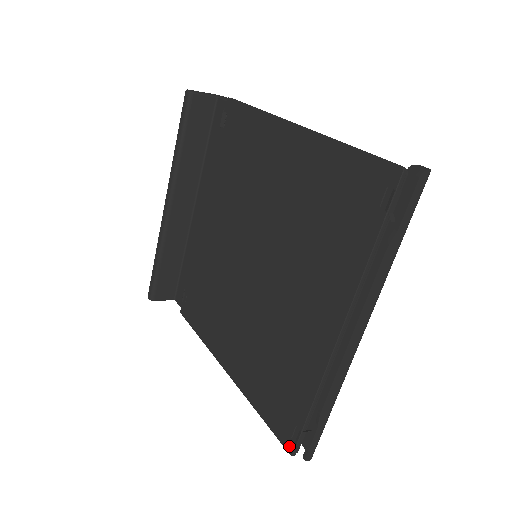
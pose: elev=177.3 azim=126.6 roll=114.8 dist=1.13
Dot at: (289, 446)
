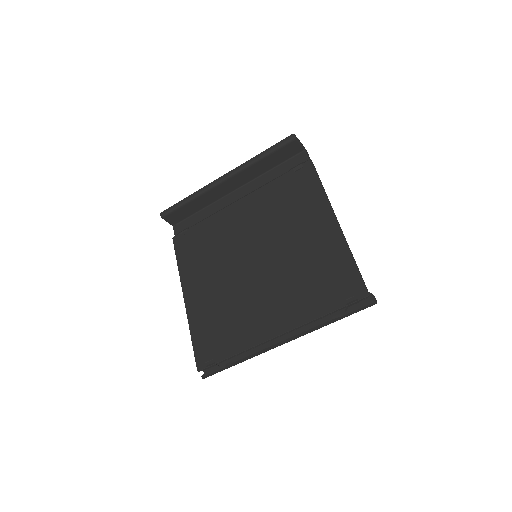
Dot at: (200, 365)
